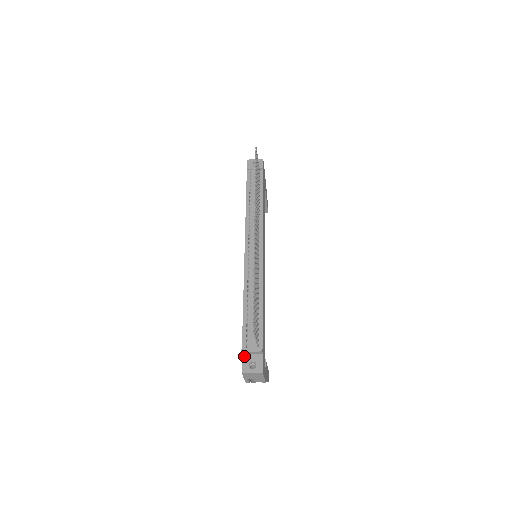
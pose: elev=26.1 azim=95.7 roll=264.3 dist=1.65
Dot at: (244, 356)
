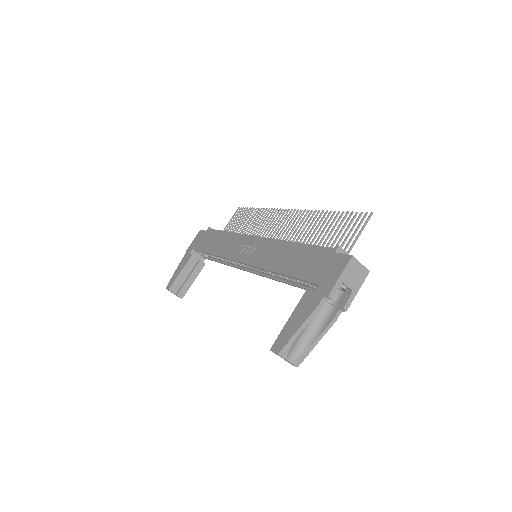
Dot at: (339, 254)
